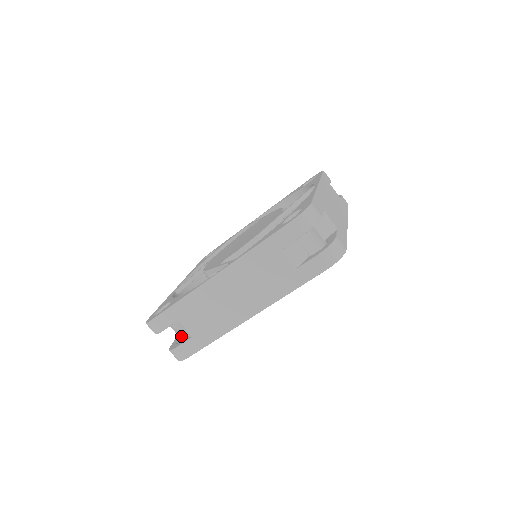
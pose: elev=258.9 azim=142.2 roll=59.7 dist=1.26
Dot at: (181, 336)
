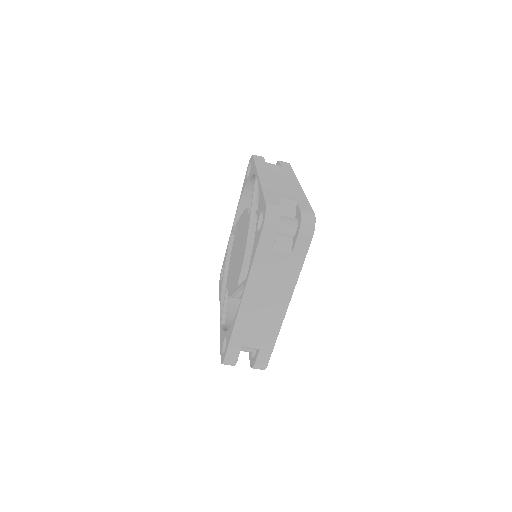
Dot at: (251, 352)
